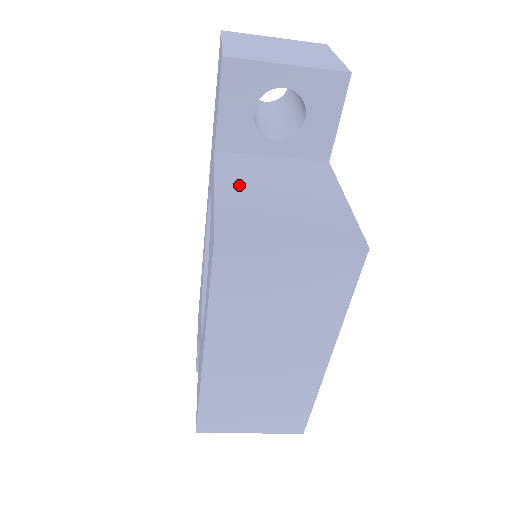
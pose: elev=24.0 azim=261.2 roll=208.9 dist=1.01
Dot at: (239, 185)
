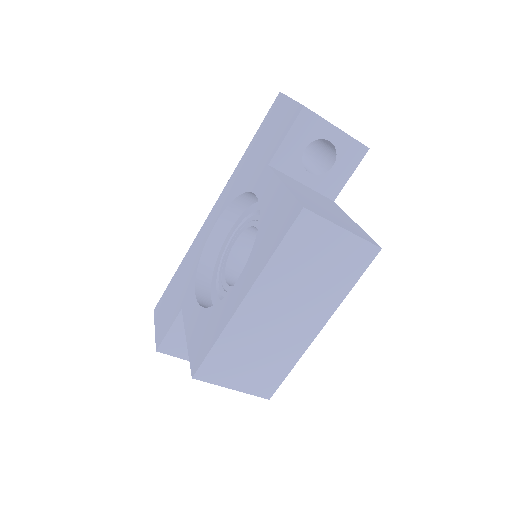
Dot at: (296, 189)
